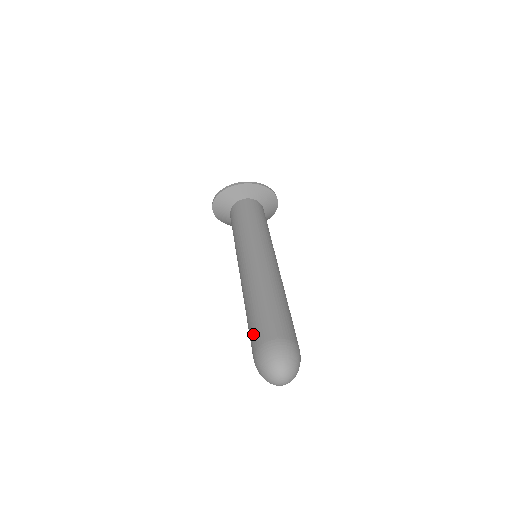
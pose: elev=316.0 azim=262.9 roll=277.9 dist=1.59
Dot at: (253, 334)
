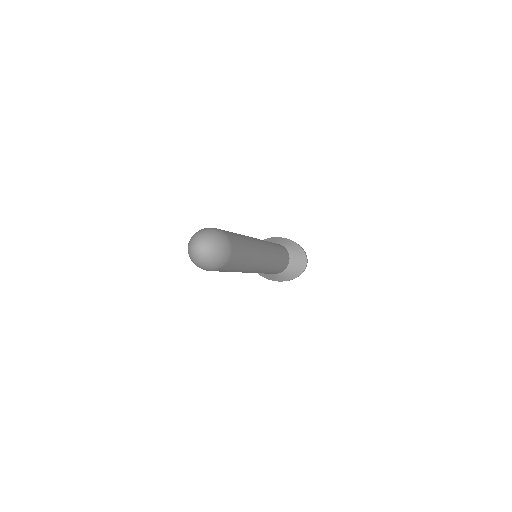
Dot at: occluded
